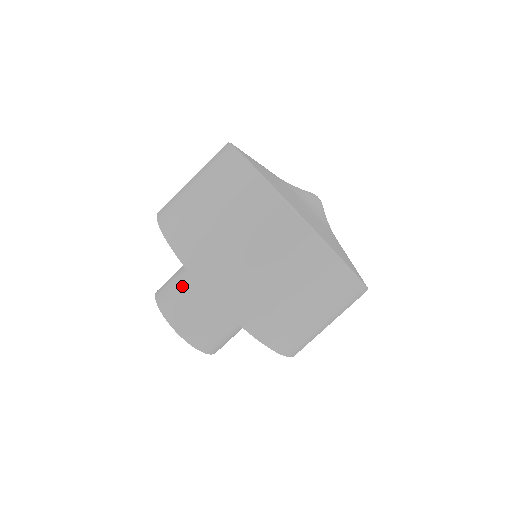
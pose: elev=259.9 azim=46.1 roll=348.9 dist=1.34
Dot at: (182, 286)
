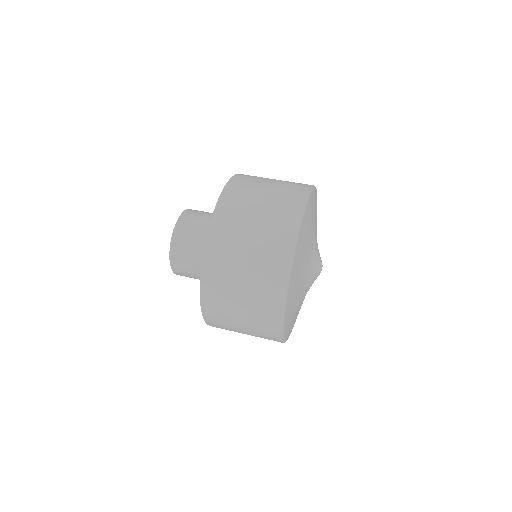
Dot at: occluded
